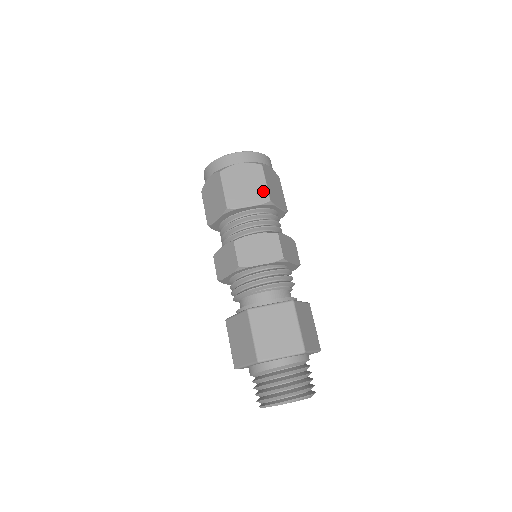
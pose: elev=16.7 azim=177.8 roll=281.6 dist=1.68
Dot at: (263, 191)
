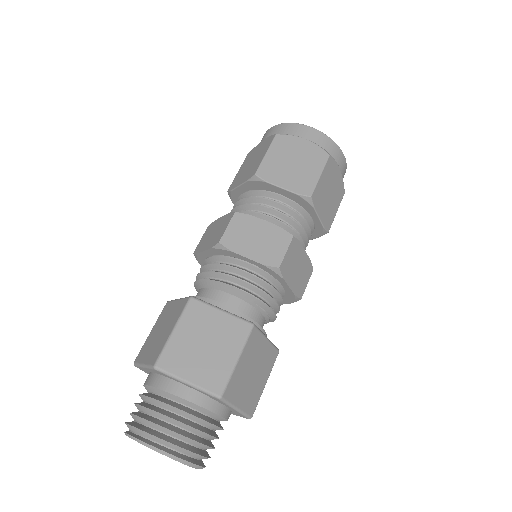
Dot at: (332, 217)
